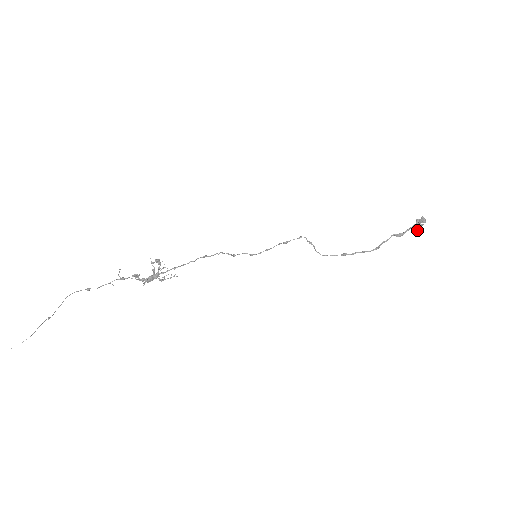
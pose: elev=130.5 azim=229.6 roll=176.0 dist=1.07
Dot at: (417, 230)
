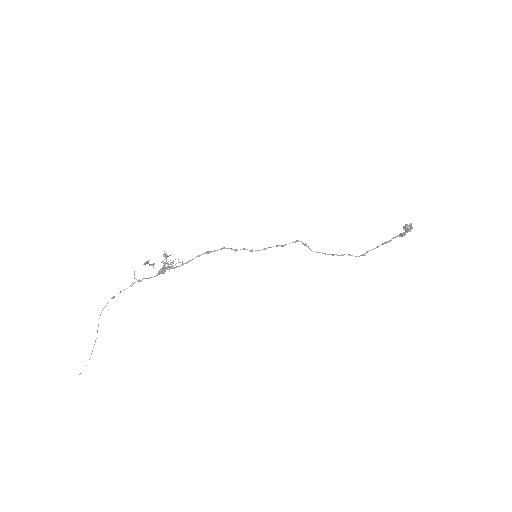
Dot at: (403, 235)
